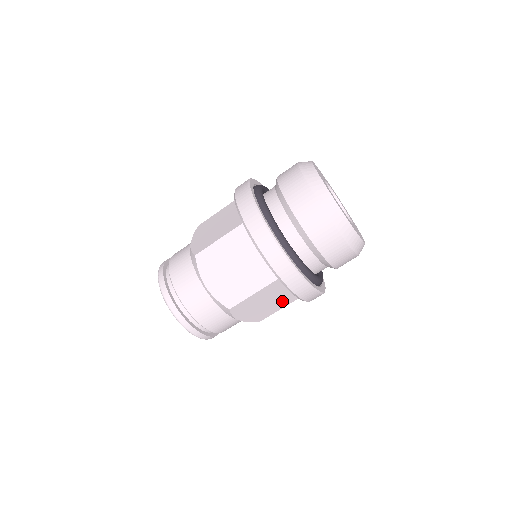
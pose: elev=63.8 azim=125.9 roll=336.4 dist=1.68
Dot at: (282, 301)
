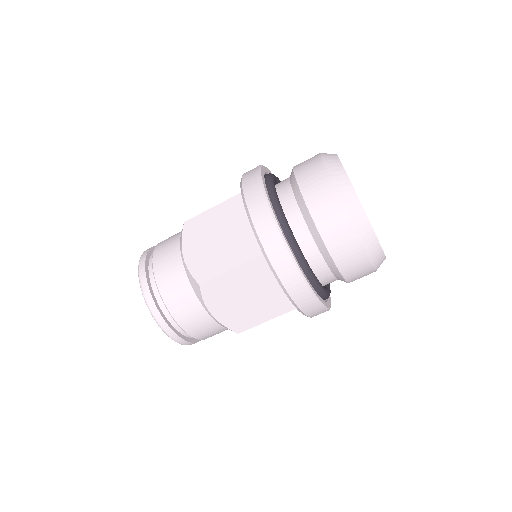
Dot at: occluded
